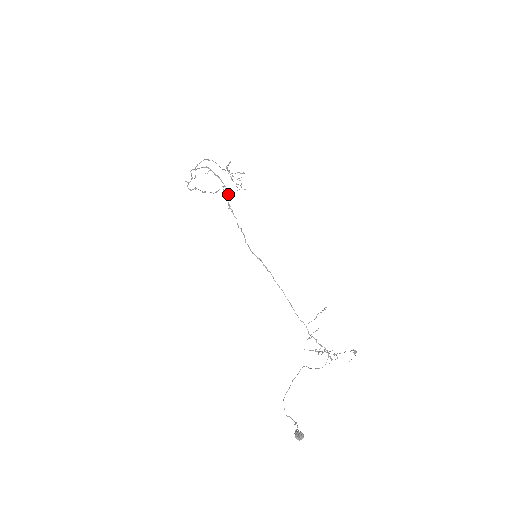
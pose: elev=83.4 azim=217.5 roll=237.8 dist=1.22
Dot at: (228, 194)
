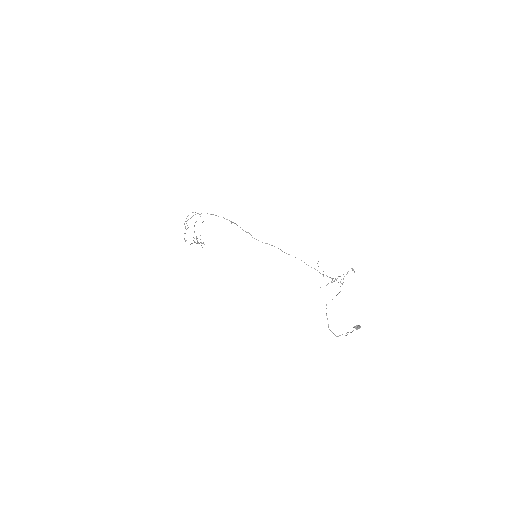
Dot at: (224, 218)
